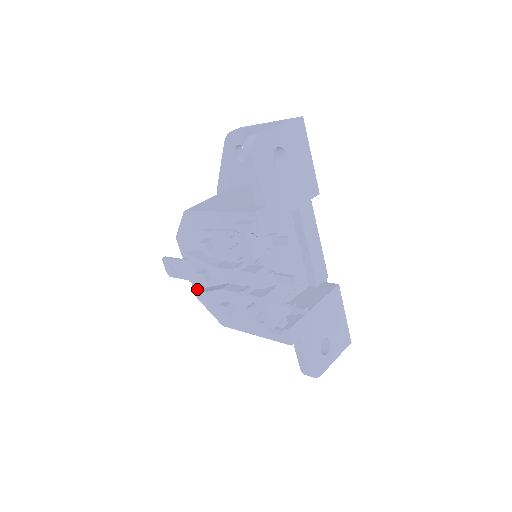
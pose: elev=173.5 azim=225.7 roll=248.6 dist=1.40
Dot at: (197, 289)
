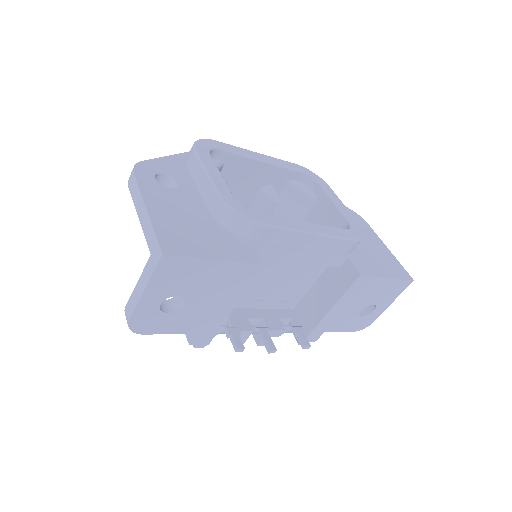
Dot at: occluded
